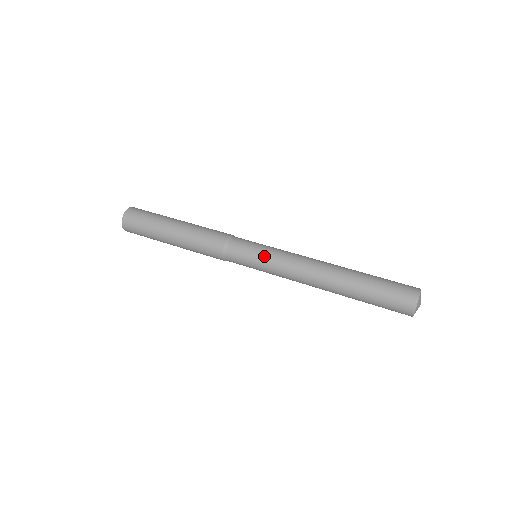
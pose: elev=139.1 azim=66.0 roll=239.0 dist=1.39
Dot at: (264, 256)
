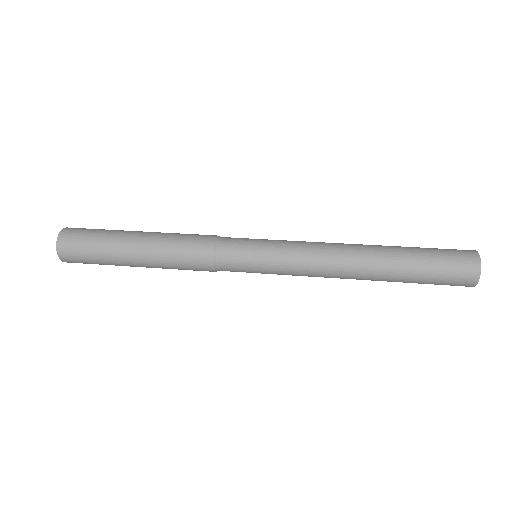
Dot at: (272, 243)
